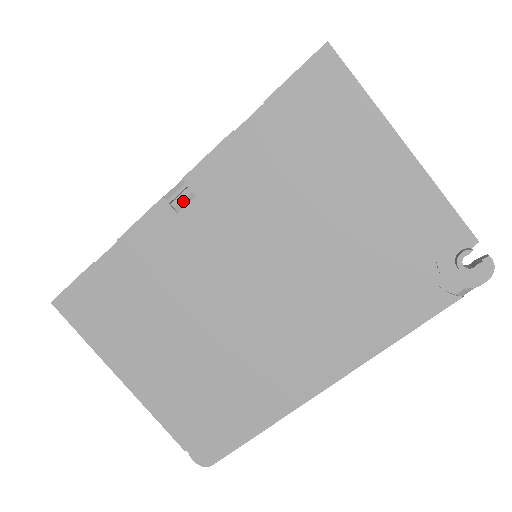
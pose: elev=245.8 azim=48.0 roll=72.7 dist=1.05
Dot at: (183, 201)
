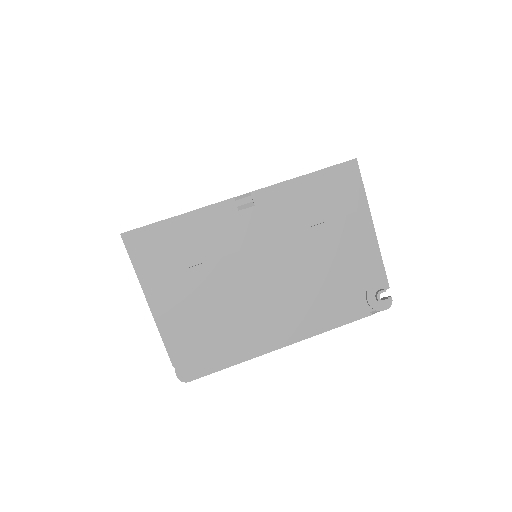
Dot at: (245, 205)
